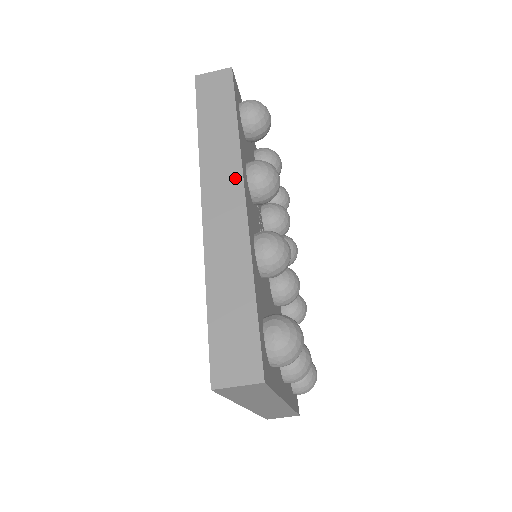
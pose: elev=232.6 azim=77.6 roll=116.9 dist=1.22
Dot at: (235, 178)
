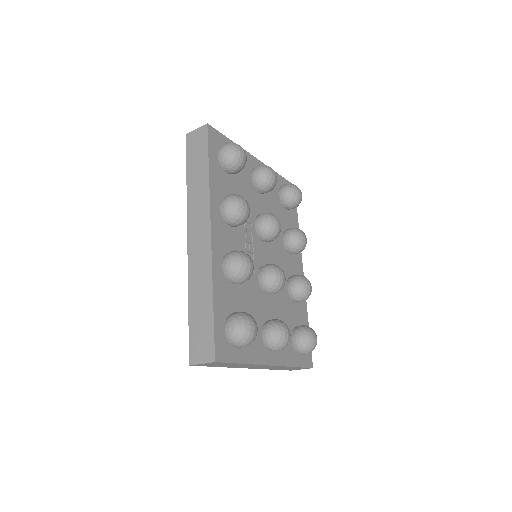
Dot at: (206, 218)
